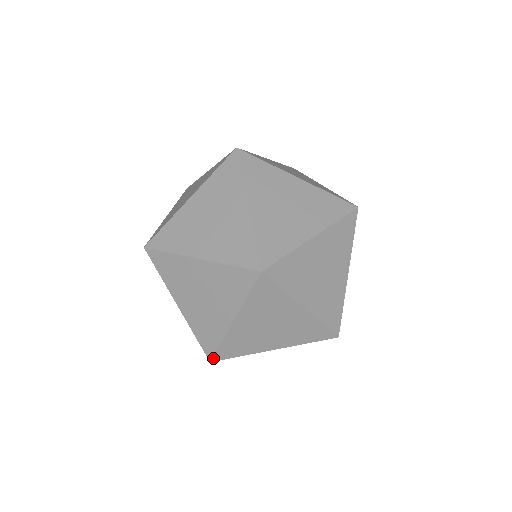
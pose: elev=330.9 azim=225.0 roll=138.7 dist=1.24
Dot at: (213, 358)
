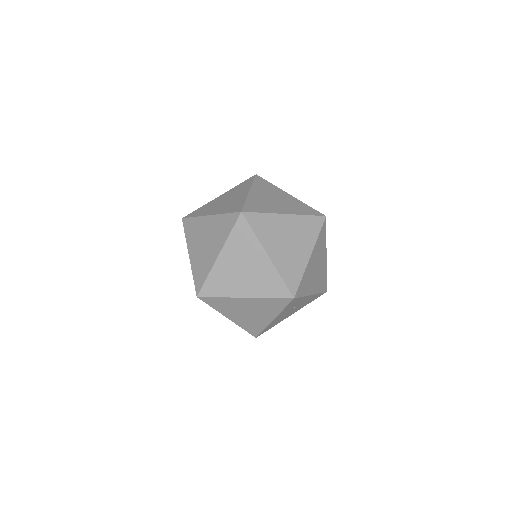
Dot at: occluded
